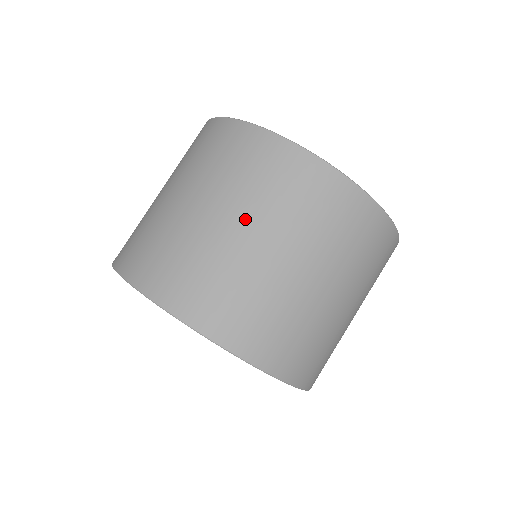
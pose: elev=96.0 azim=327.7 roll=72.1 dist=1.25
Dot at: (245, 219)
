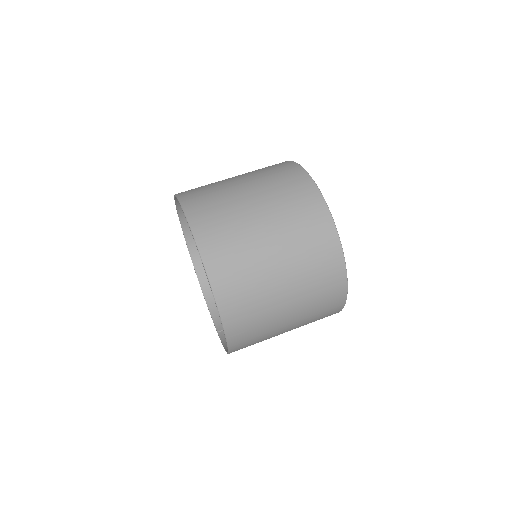
Dot at: occluded
